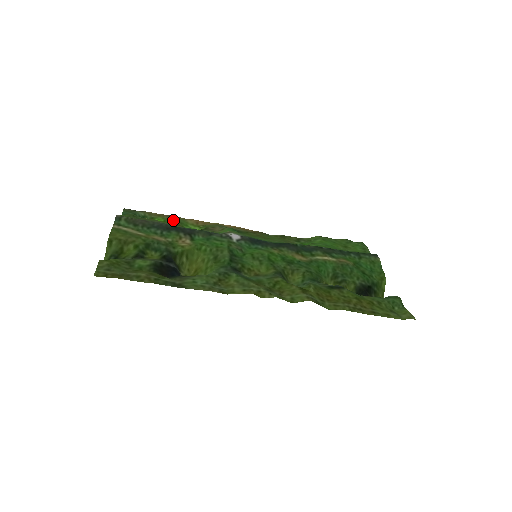
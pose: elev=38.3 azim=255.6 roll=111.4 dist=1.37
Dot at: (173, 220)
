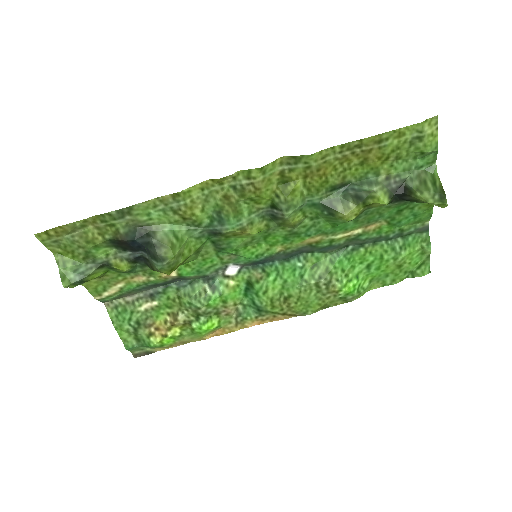
Dot at: (184, 336)
